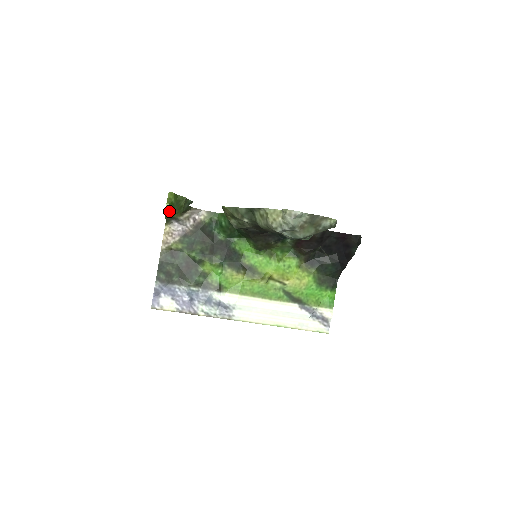
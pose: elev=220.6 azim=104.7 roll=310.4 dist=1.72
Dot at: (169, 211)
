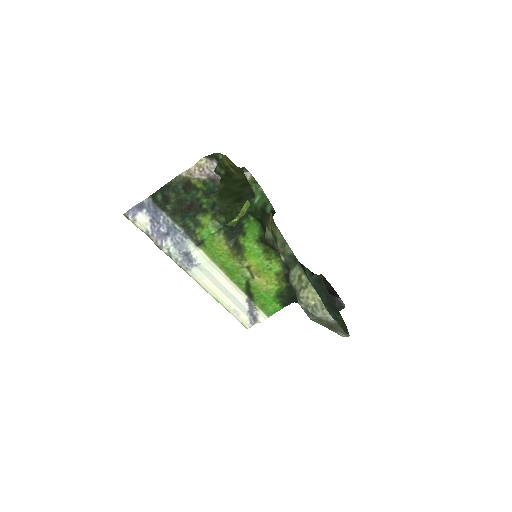
Dot at: (231, 225)
